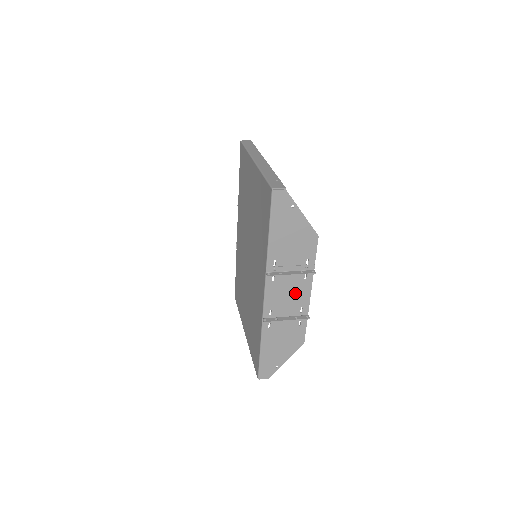
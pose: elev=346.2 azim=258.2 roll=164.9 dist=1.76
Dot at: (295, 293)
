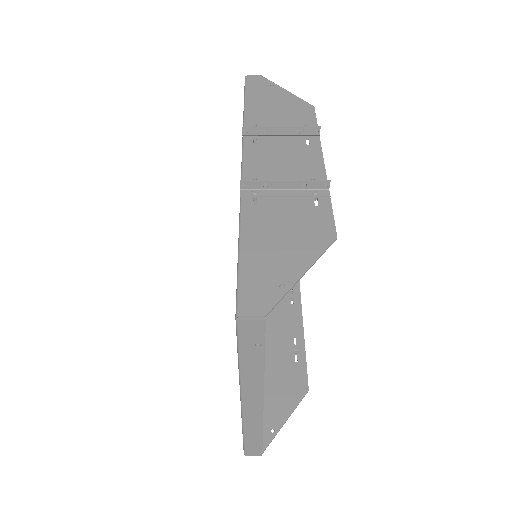
Dot at: (295, 160)
